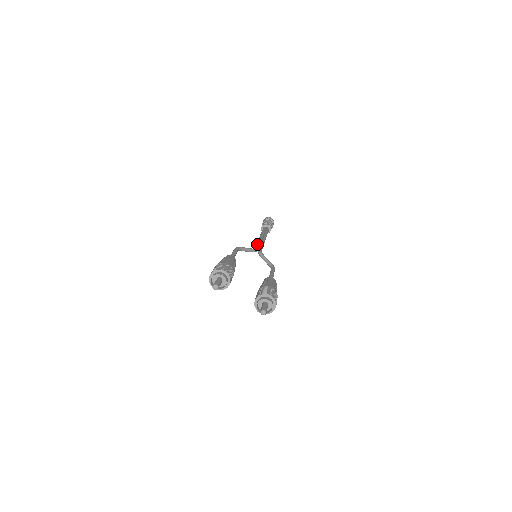
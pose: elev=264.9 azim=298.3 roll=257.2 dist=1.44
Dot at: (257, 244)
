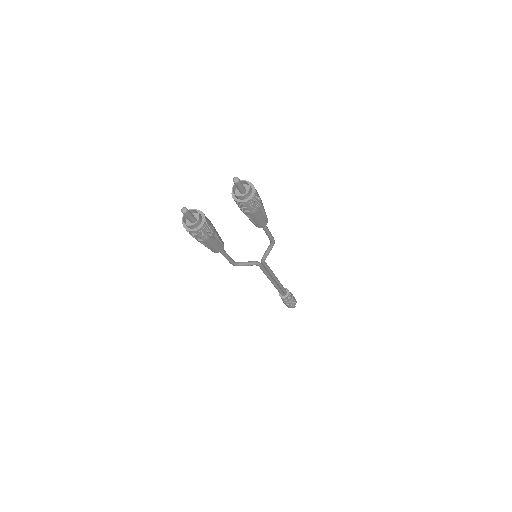
Dot at: (261, 269)
